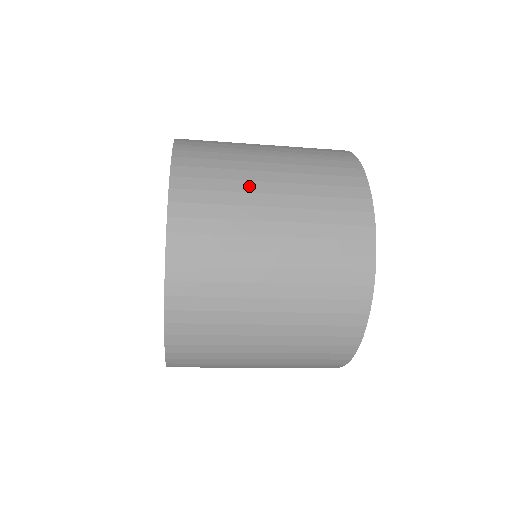
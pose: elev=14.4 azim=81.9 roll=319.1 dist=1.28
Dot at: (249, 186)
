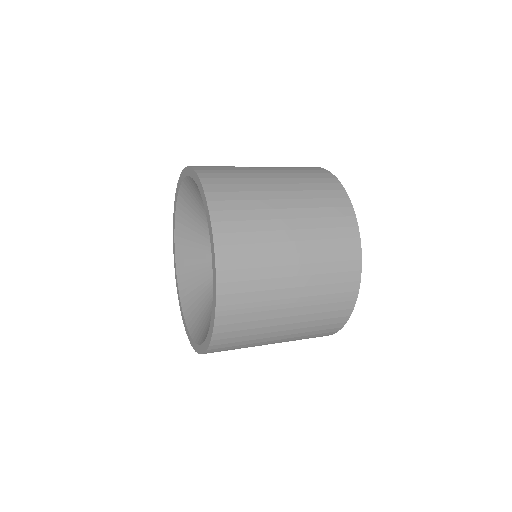
Dot at: (265, 336)
